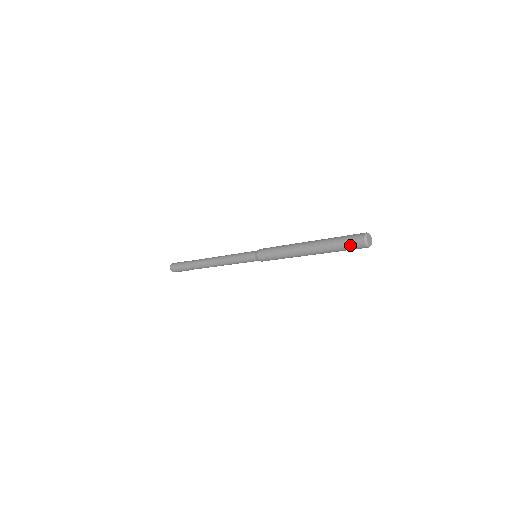
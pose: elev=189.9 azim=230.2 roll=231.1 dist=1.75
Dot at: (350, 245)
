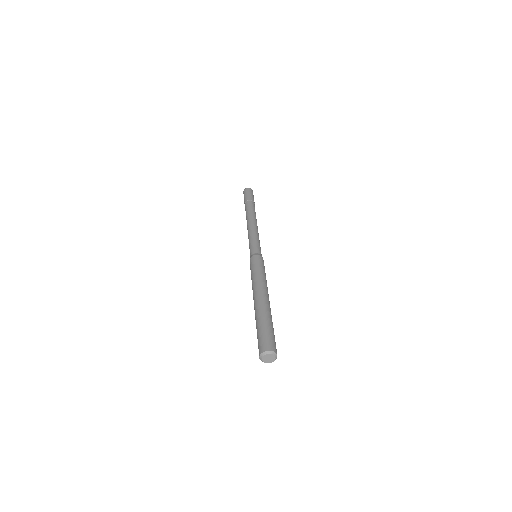
Dot at: (258, 341)
